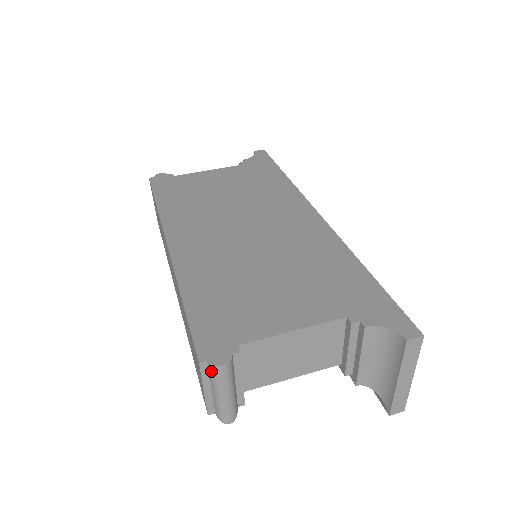
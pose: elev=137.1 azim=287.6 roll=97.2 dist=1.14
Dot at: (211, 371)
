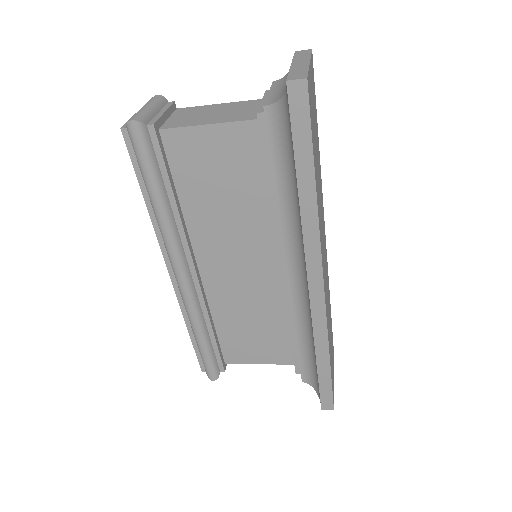
Dot at: occluded
